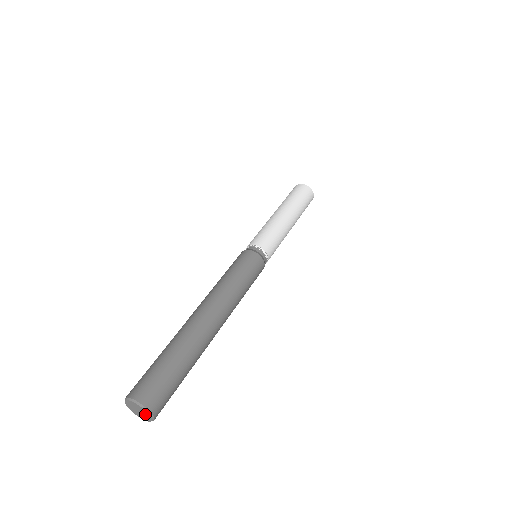
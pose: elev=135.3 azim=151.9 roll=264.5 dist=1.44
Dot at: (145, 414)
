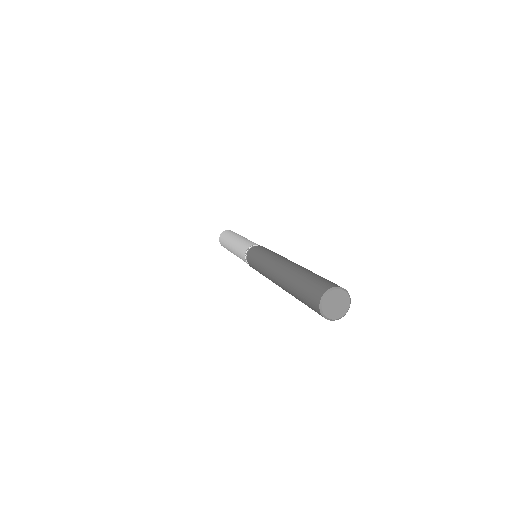
Dot at: (342, 309)
